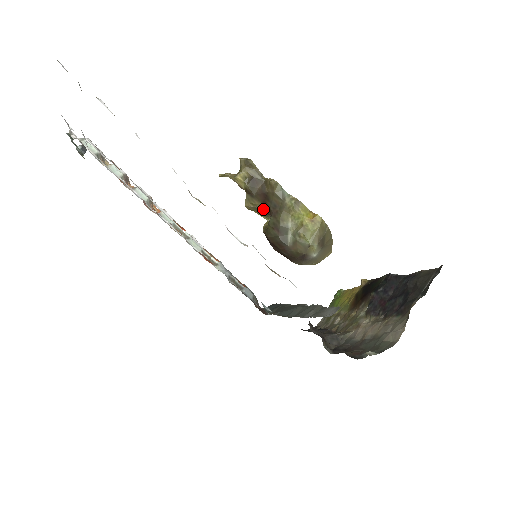
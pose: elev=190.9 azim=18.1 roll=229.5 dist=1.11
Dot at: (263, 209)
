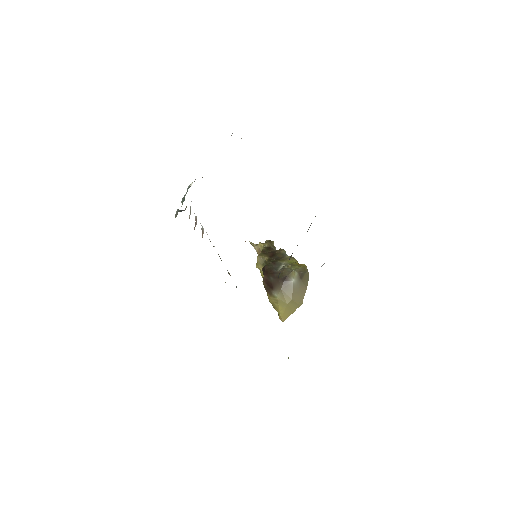
Dot at: (268, 260)
